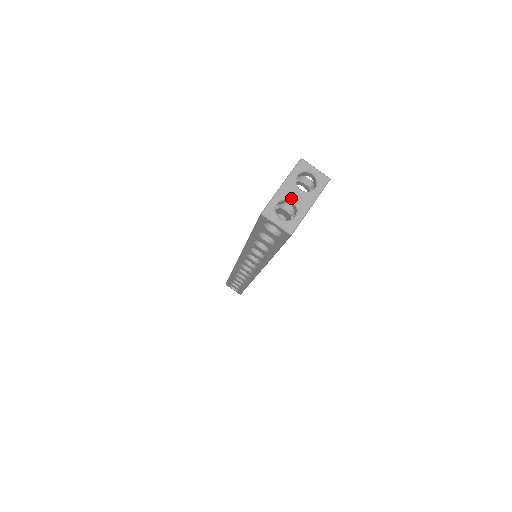
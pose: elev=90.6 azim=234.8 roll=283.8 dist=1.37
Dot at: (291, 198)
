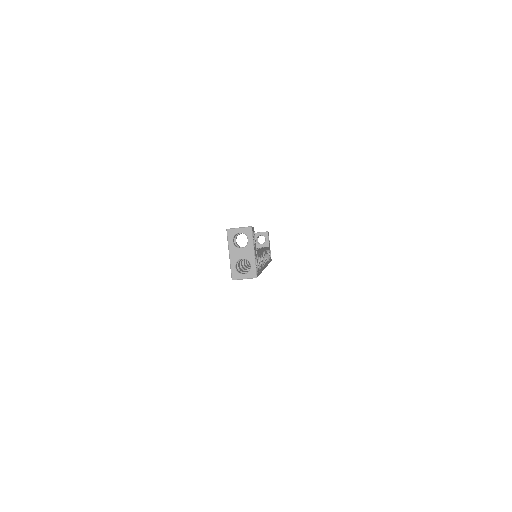
Dot at: (240, 258)
